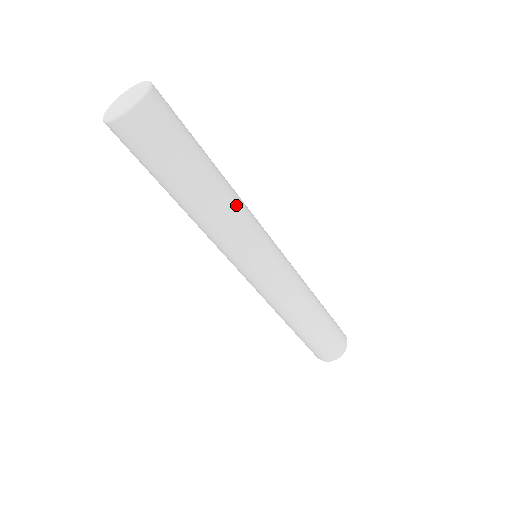
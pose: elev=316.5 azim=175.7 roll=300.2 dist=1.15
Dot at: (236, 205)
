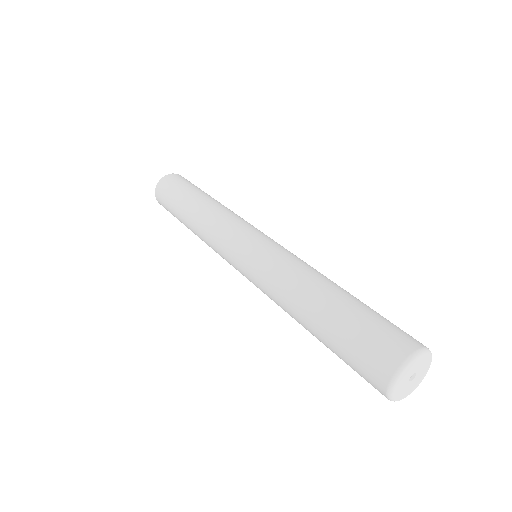
Dot at: (221, 208)
